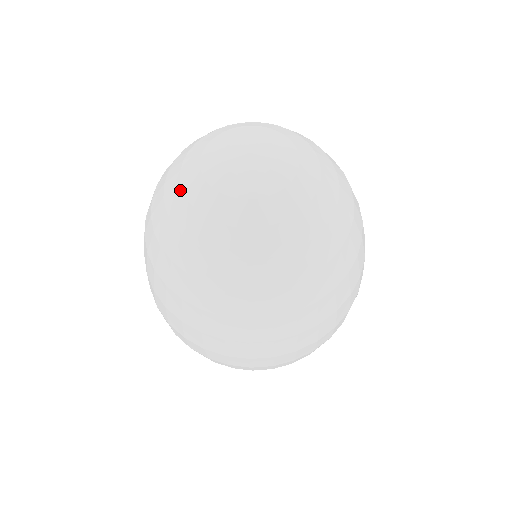
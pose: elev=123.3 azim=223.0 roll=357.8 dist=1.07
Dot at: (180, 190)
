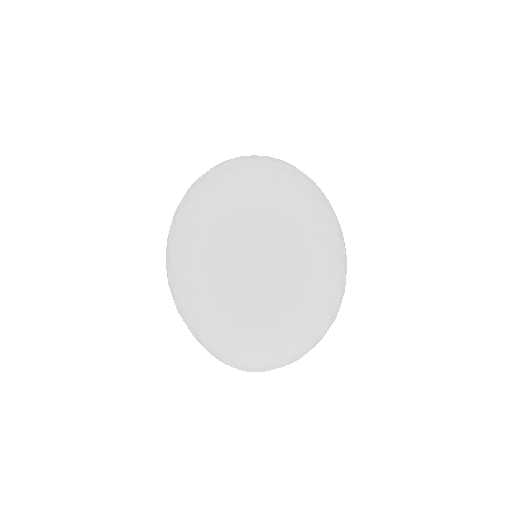
Dot at: occluded
